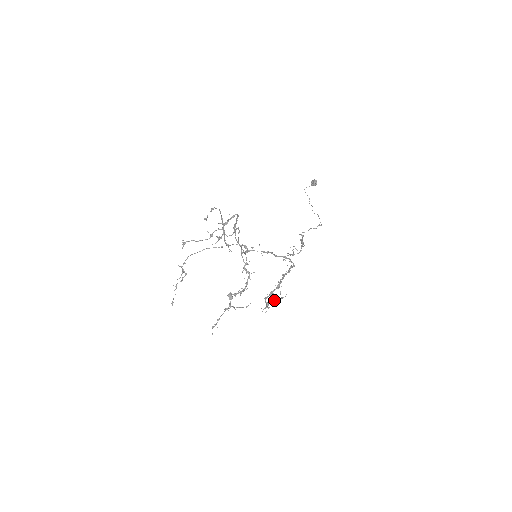
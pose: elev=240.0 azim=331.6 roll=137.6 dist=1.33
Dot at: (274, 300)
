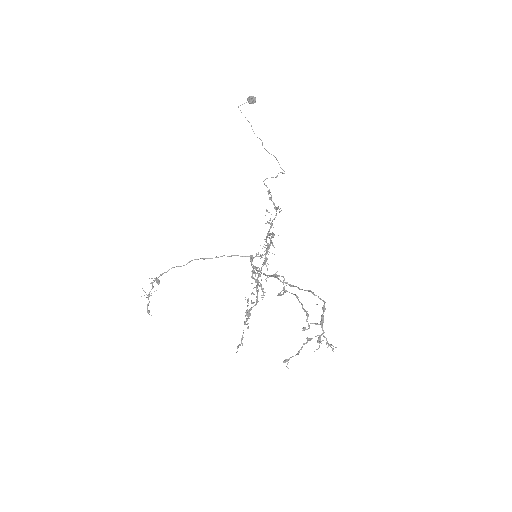
Dot at: occluded
